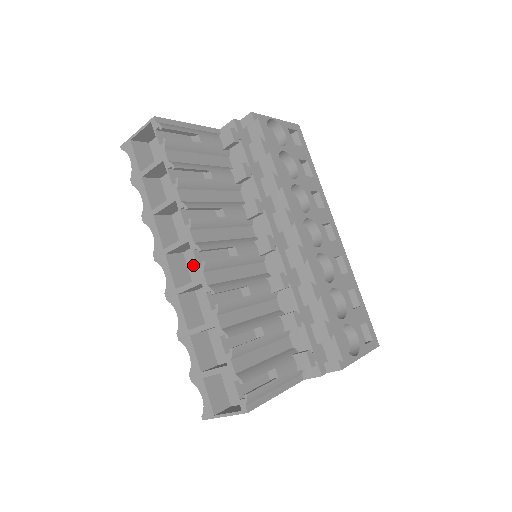
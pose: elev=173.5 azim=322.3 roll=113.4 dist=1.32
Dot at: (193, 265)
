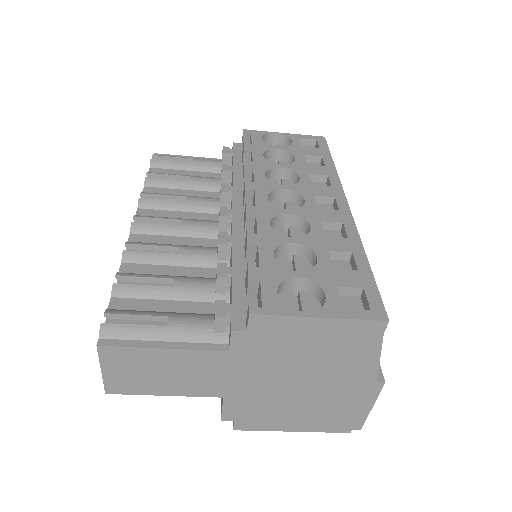
Dot at: occluded
